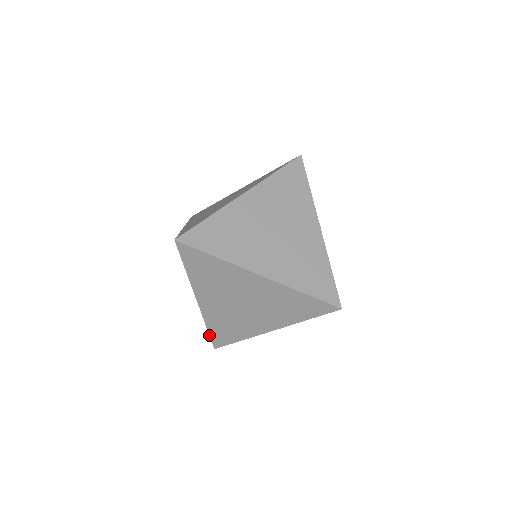
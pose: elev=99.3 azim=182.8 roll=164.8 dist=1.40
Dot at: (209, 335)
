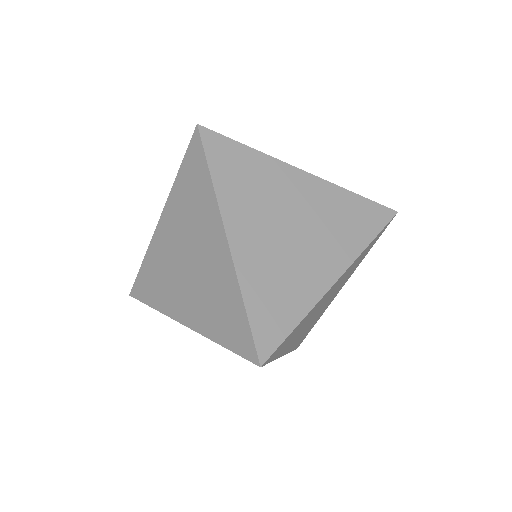
Dot at: occluded
